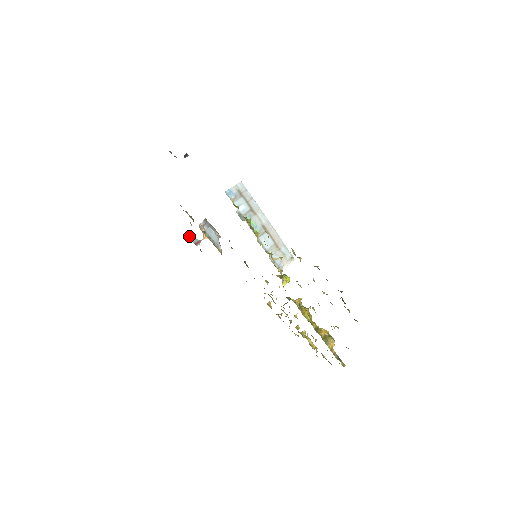
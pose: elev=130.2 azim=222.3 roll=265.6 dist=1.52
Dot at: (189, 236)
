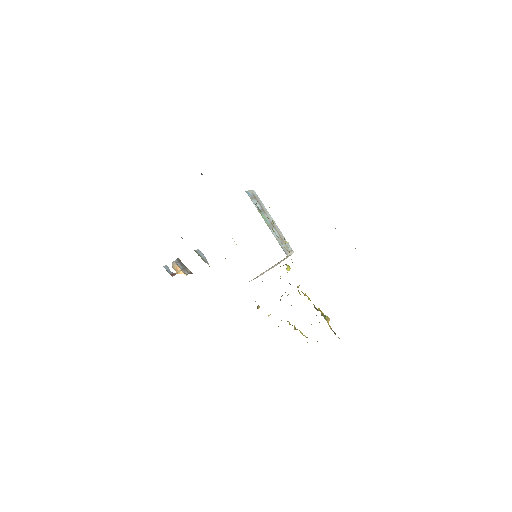
Dot at: (165, 268)
